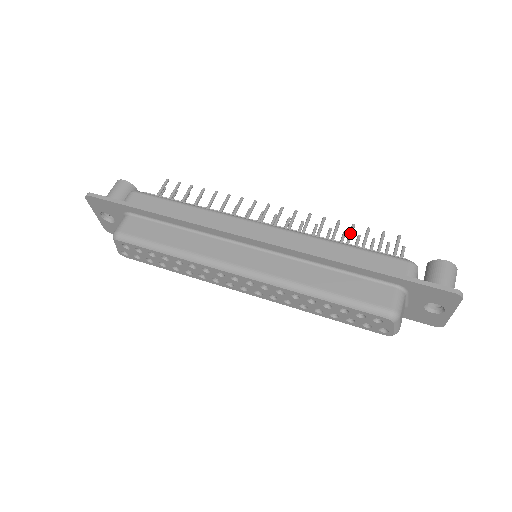
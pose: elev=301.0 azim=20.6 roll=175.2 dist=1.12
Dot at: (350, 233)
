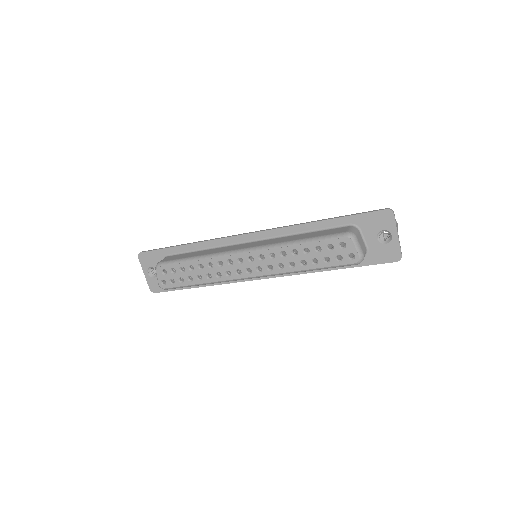
Dot at: occluded
